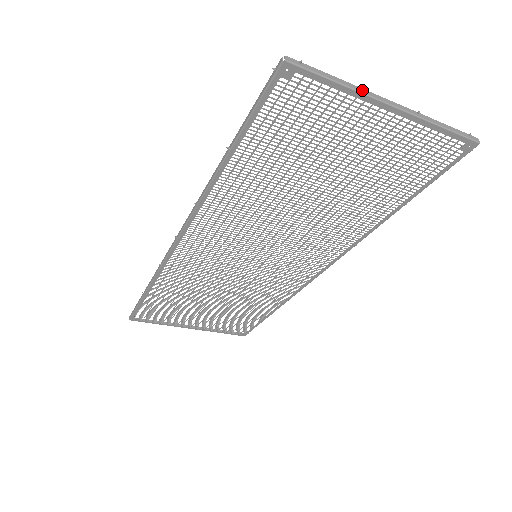
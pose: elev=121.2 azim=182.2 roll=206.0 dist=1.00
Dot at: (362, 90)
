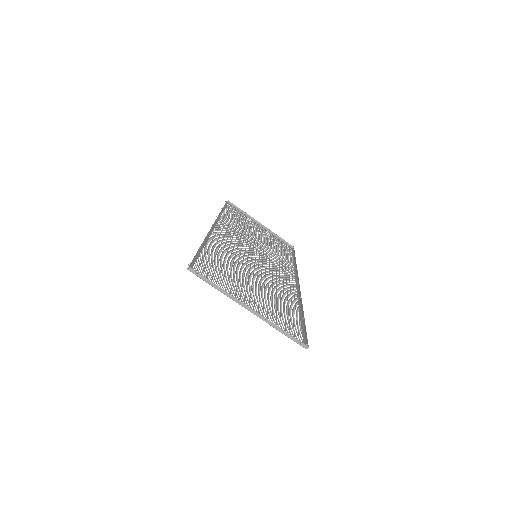
Dot at: (231, 297)
